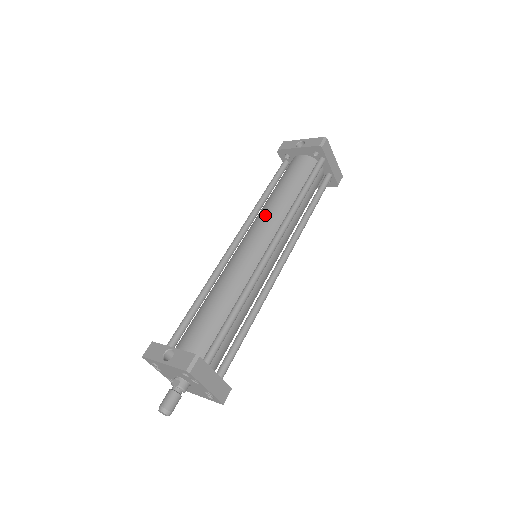
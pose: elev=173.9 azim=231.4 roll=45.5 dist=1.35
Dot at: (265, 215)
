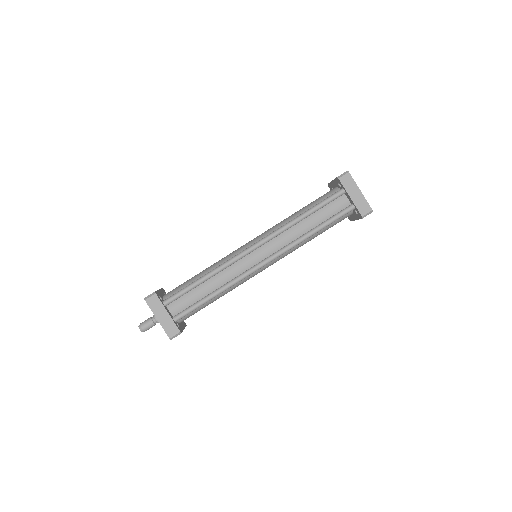
Dot at: (273, 226)
